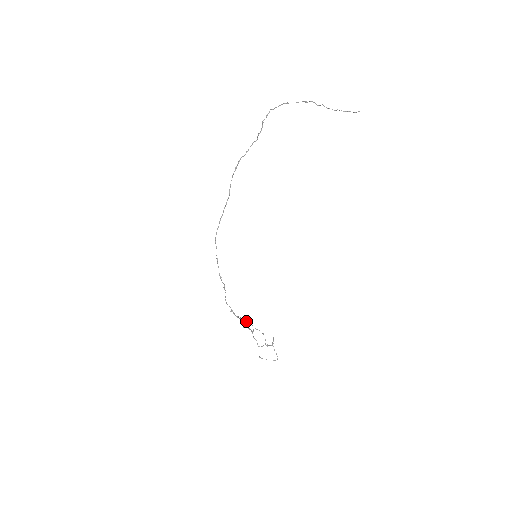
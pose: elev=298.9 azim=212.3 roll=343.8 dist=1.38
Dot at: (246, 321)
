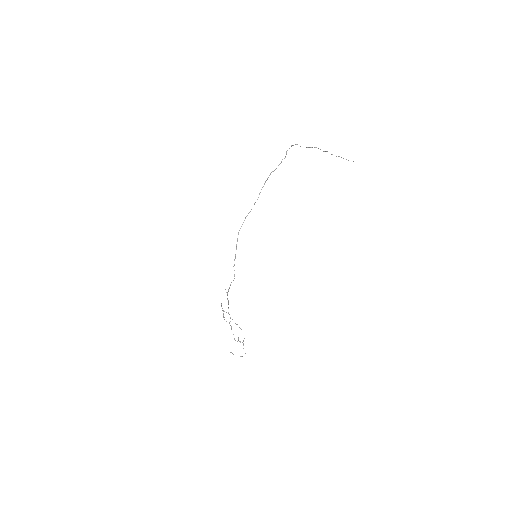
Dot at: occluded
